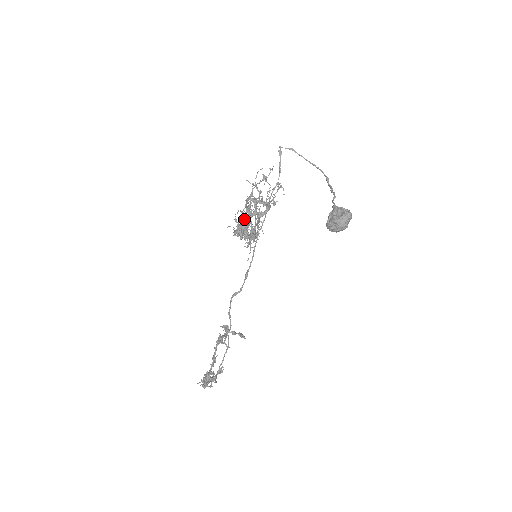
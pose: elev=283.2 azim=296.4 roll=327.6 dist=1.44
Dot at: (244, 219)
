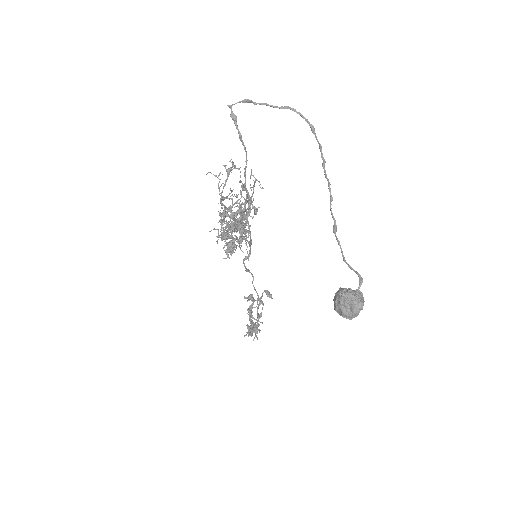
Dot at: (225, 221)
